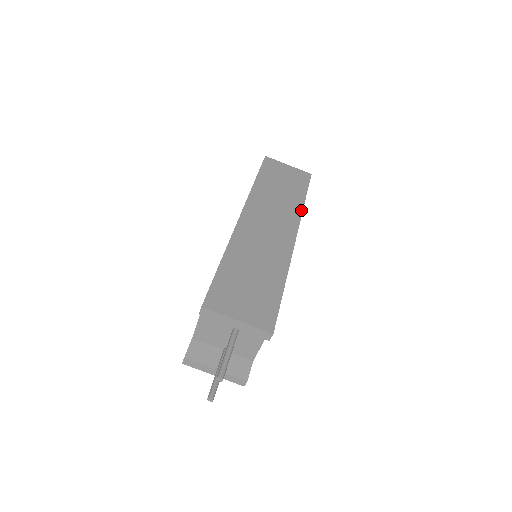
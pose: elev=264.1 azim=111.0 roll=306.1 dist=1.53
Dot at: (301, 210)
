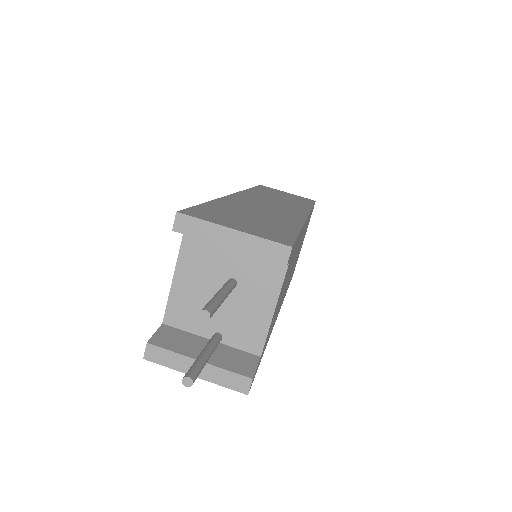
Dot at: (309, 208)
